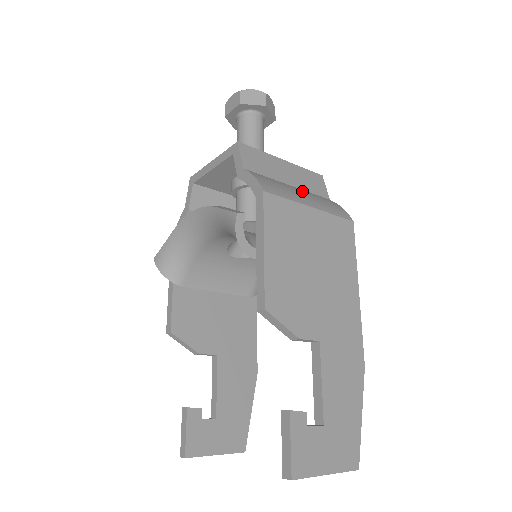
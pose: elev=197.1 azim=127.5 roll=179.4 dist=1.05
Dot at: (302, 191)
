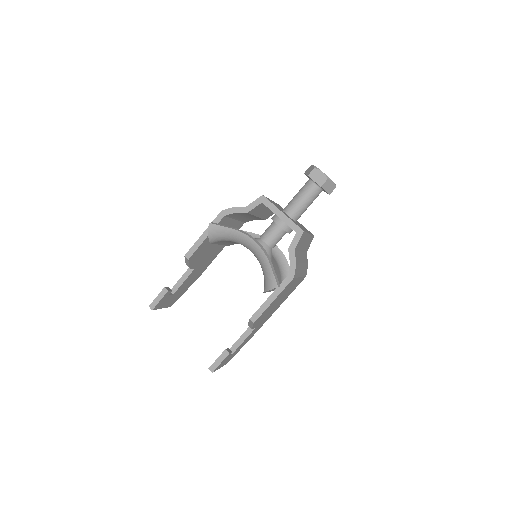
Dot at: (303, 259)
